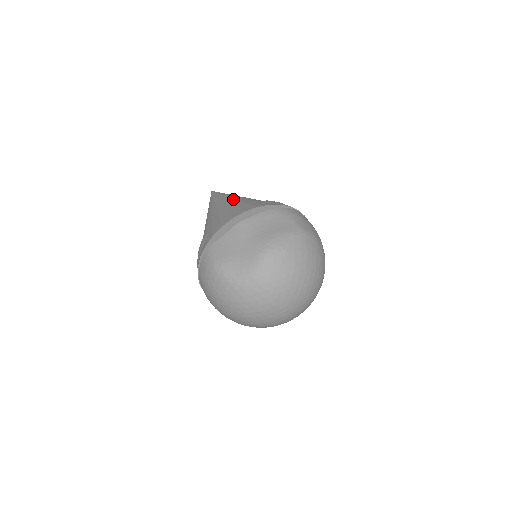
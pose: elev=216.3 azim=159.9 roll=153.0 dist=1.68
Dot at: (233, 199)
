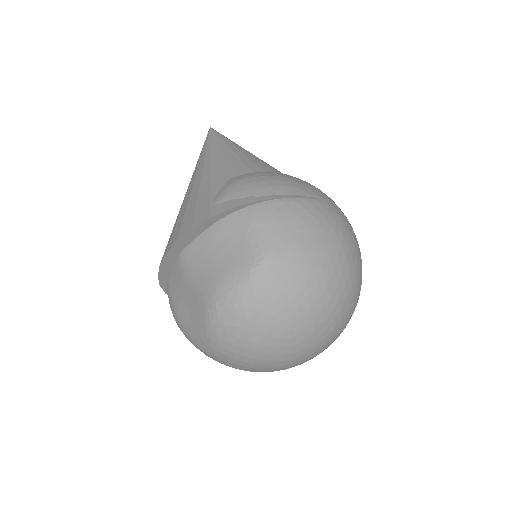
Dot at: (199, 177)
